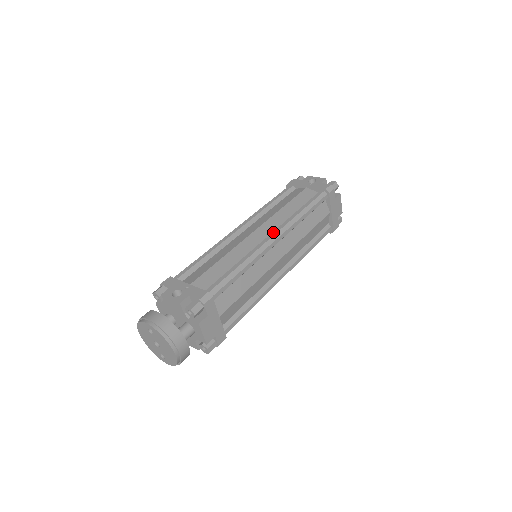
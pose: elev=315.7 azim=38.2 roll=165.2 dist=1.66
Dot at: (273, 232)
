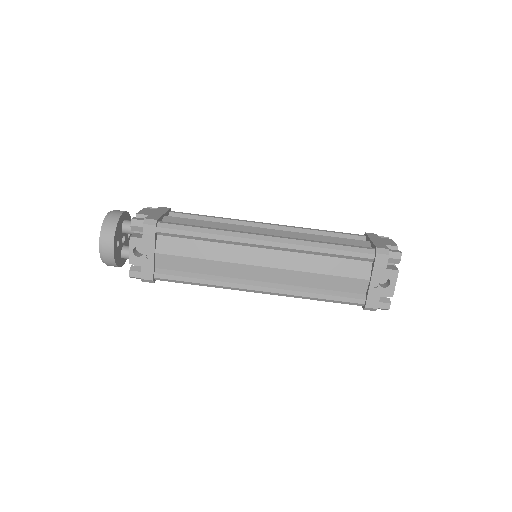
Dot at: (265, 288)
